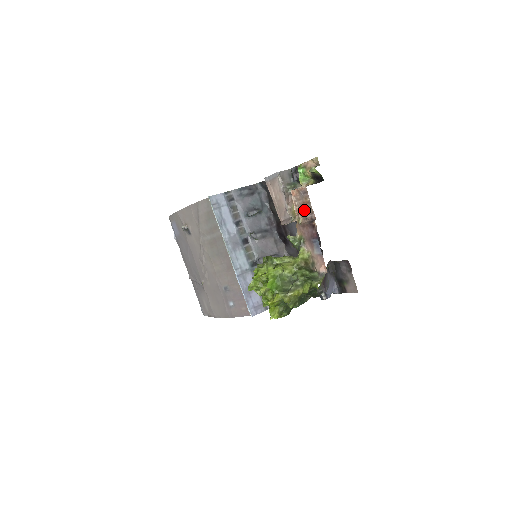
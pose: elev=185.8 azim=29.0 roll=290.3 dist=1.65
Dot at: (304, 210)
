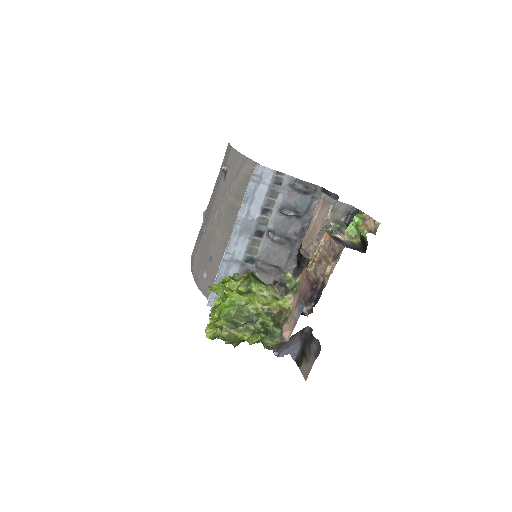
Dot at: (320, 264)
